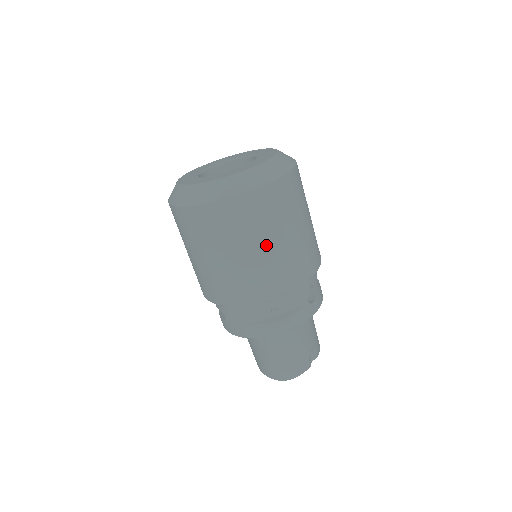
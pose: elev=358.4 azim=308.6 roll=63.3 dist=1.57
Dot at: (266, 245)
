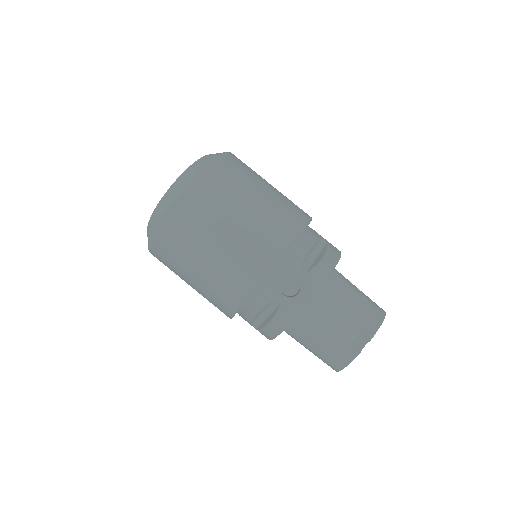
Dot at: (198, 268)
